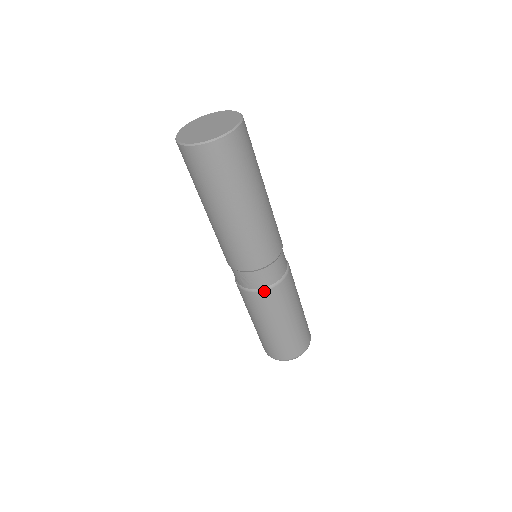
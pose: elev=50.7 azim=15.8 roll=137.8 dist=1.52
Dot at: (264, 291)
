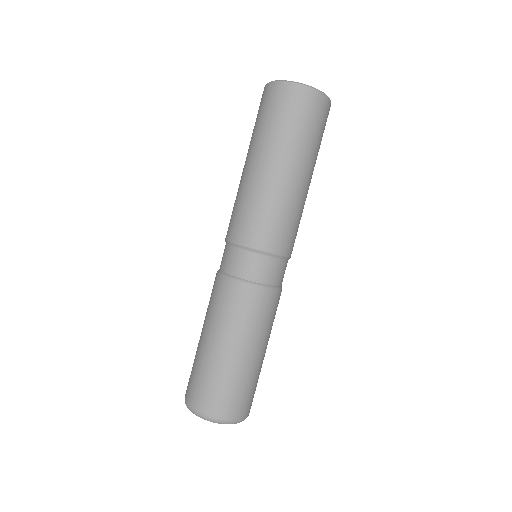
Dot at: (233, 280)
